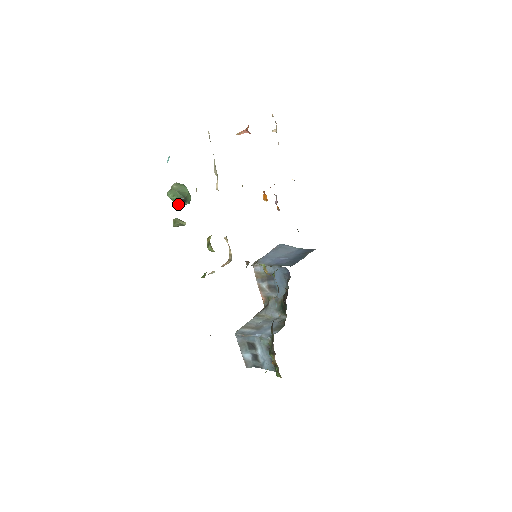
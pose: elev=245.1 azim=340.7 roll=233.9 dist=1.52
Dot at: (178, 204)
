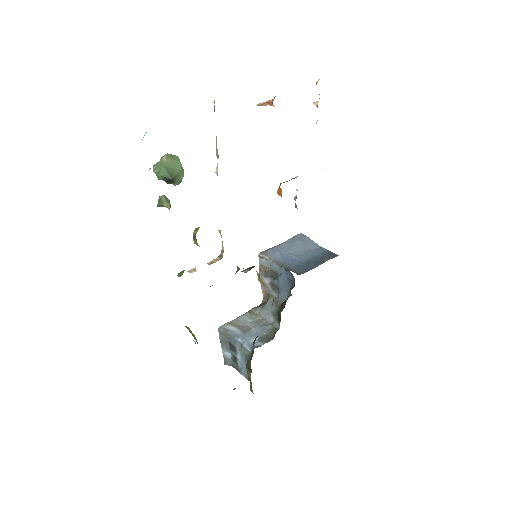
Dot at: (165, 181)
